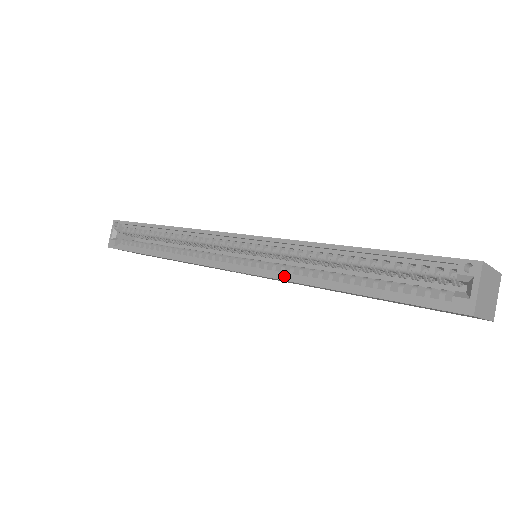
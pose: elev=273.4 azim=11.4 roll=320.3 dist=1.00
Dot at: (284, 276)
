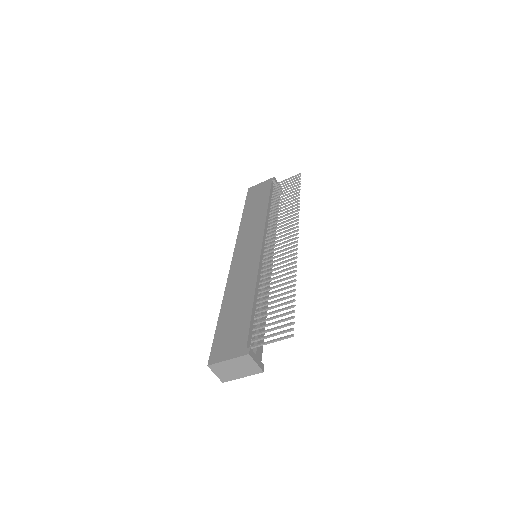
Dot at: occluded
